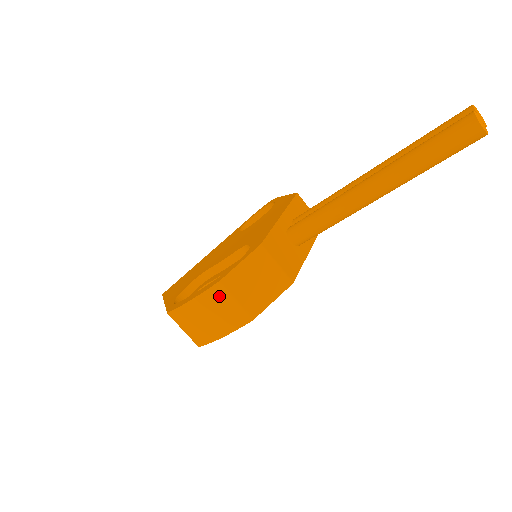
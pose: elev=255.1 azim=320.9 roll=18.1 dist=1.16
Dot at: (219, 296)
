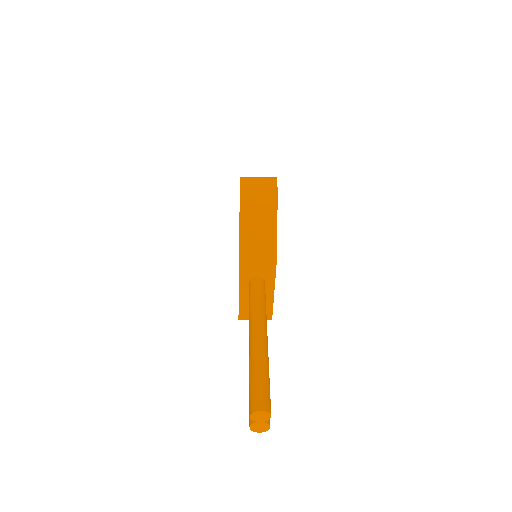
Dot at: occluded
